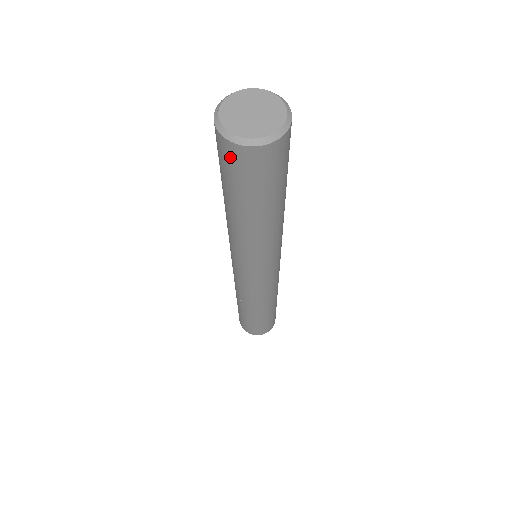
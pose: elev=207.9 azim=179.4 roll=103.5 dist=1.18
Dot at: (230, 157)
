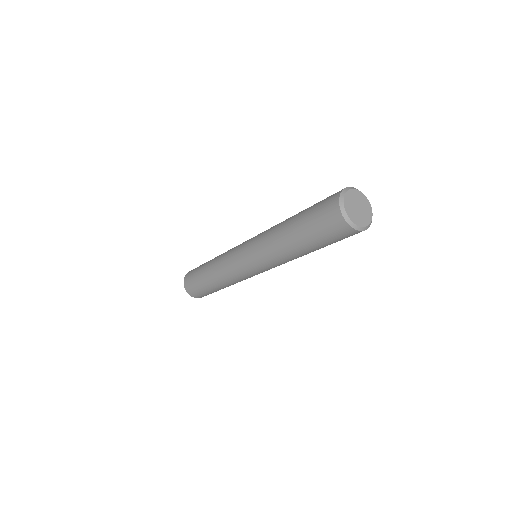
Dot at: (330, 213)
